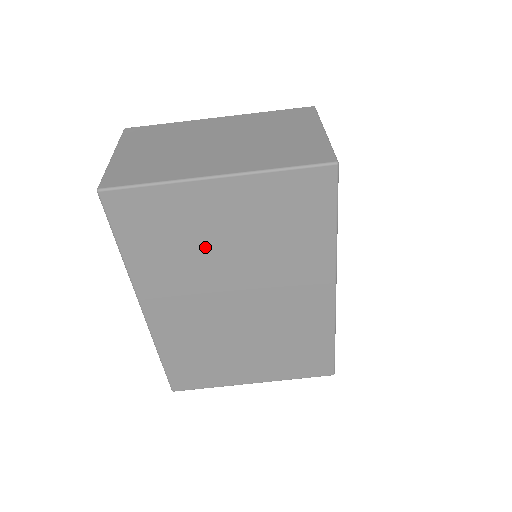
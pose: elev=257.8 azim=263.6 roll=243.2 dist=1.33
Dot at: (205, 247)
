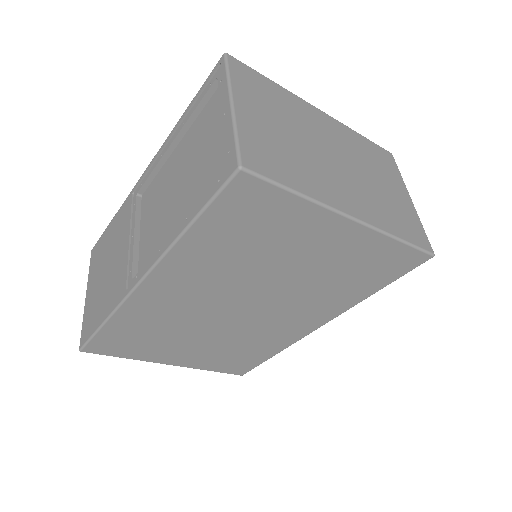
Dot at: (271, 261)
